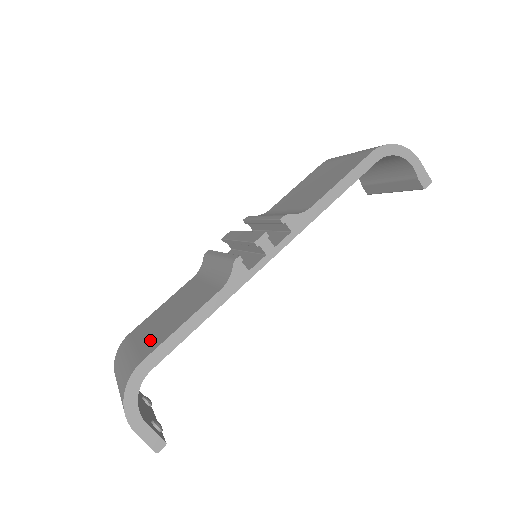
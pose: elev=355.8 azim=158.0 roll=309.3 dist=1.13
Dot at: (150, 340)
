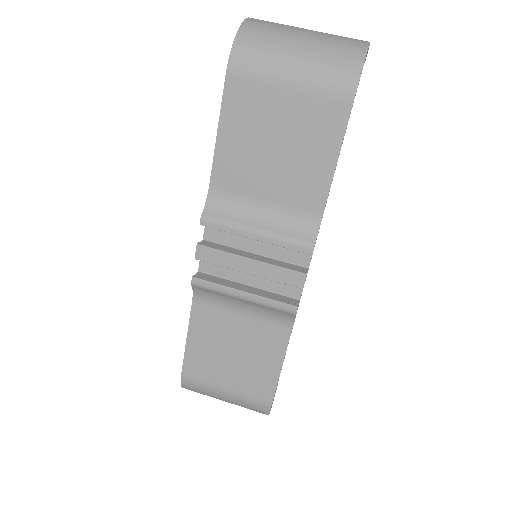
Dot at: (248, 383)
